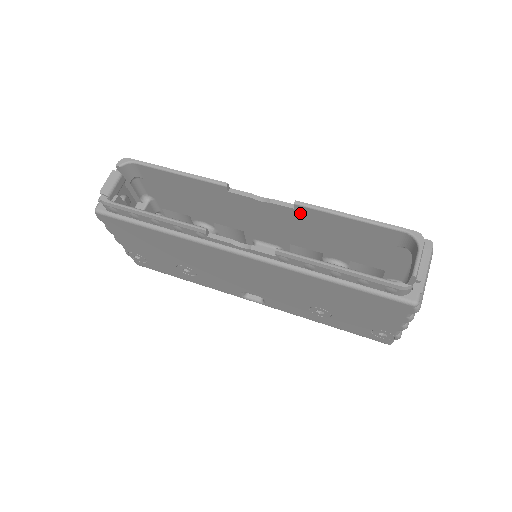
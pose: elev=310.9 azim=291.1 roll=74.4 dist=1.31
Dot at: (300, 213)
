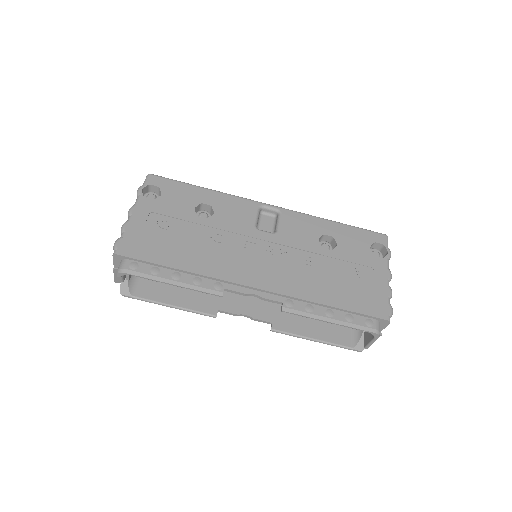
Dot at: (287, 302)
